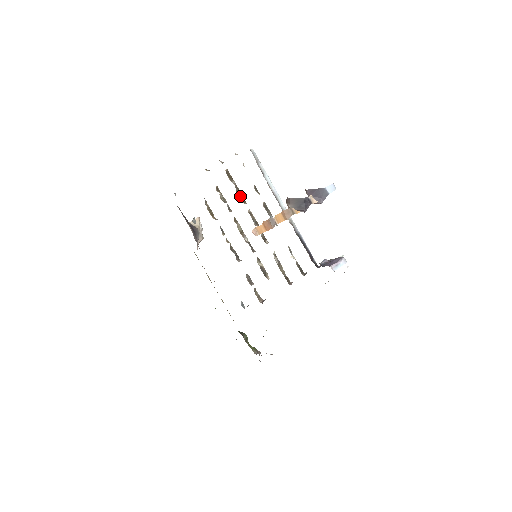
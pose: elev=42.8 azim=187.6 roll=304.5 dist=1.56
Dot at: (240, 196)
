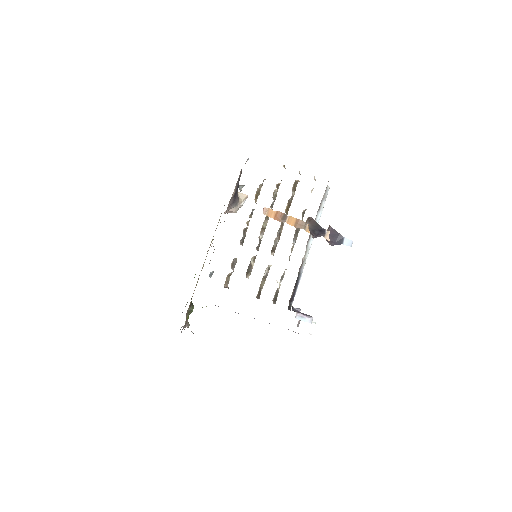
Dot at: (288, 206)
